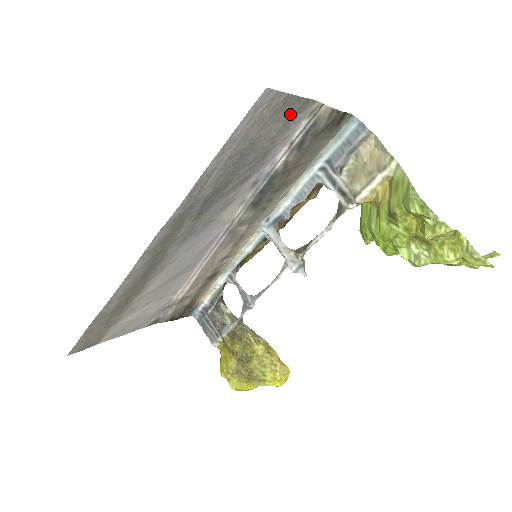
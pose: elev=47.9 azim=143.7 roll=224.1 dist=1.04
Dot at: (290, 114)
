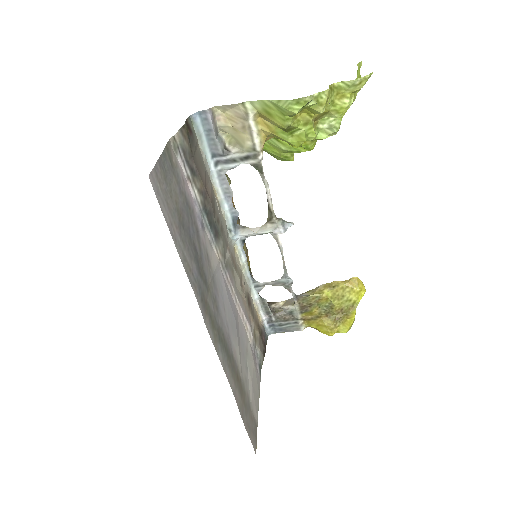
Dot at: (170, 168)
